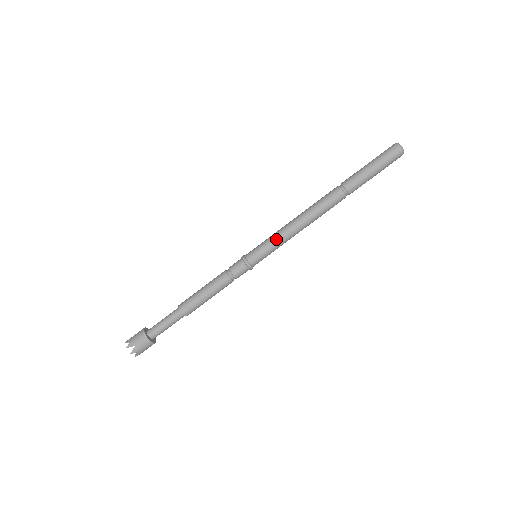
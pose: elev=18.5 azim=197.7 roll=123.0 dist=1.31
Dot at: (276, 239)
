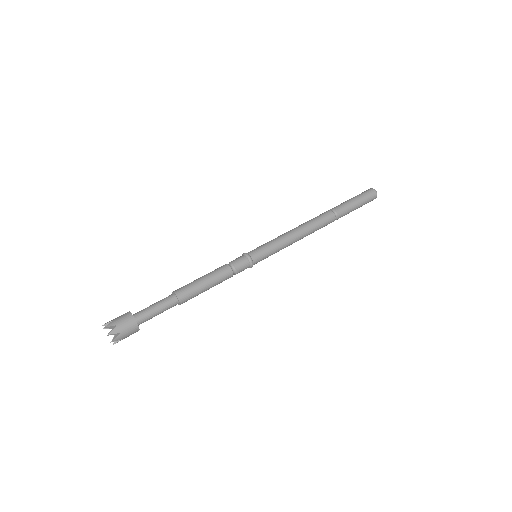
Dot at: (277, 241)
